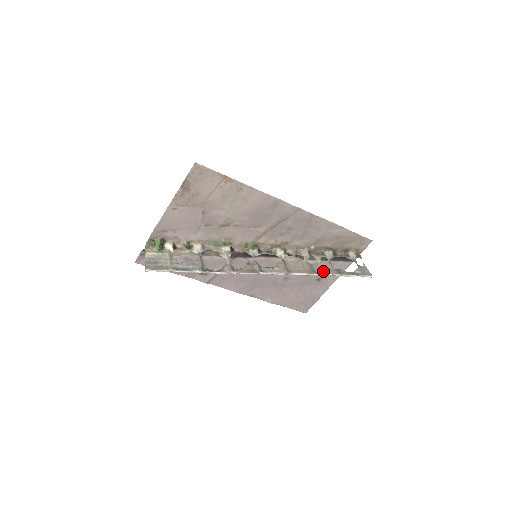
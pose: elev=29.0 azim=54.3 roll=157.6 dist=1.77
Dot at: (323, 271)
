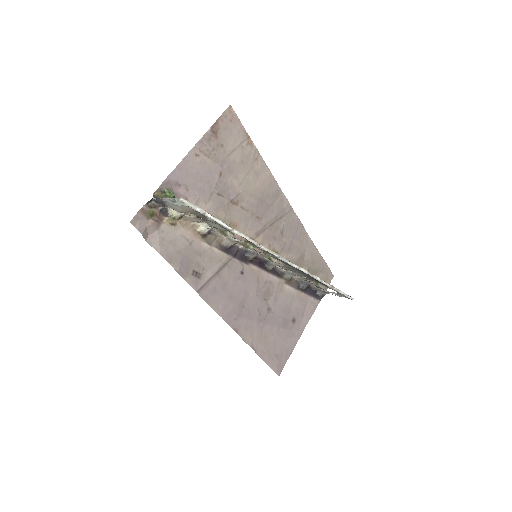
Dot at: occluded
